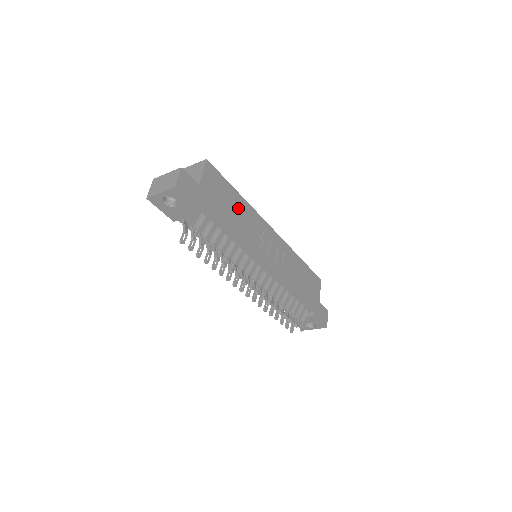
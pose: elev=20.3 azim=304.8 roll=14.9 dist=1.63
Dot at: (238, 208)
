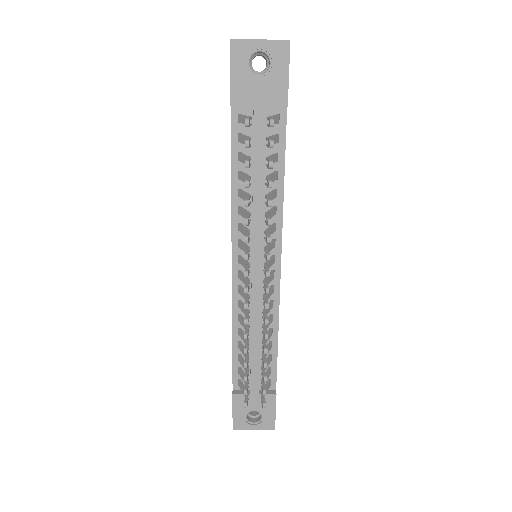
Dot at: occluded
